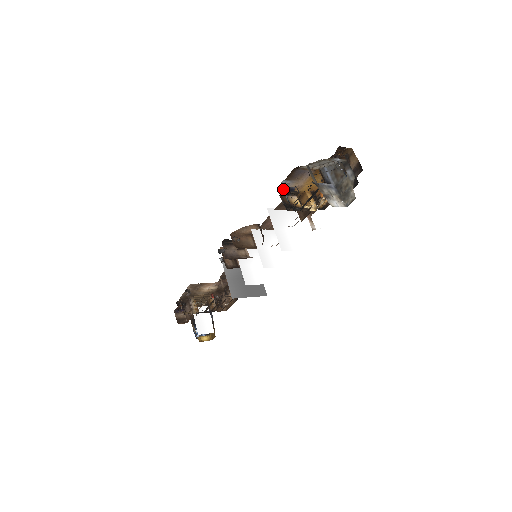
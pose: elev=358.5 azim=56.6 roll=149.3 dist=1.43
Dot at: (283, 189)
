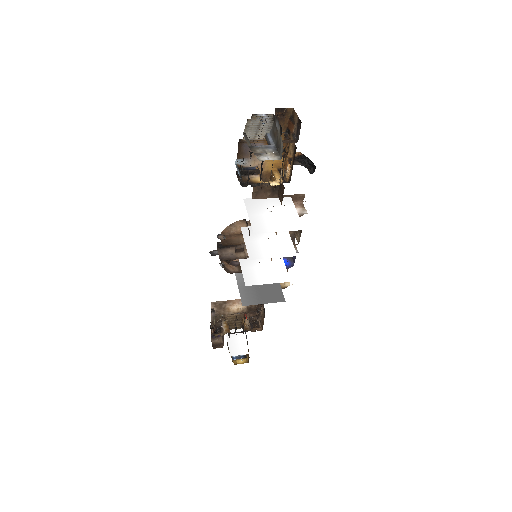
Dot at: (237, 168)
